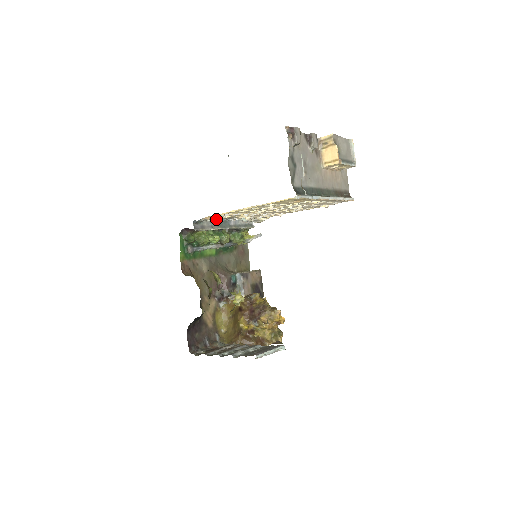
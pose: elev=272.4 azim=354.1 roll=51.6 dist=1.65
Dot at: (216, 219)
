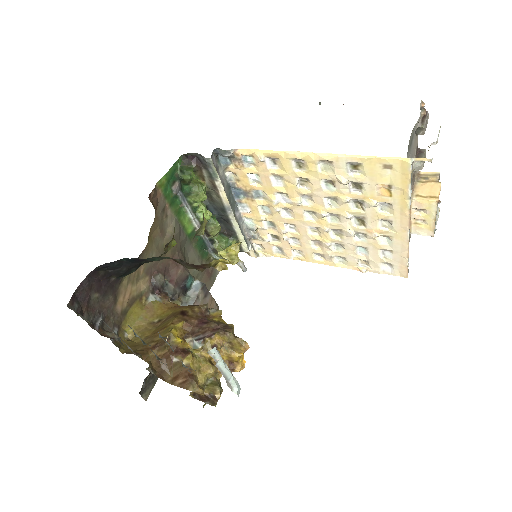
Dot at: (232, 183)
